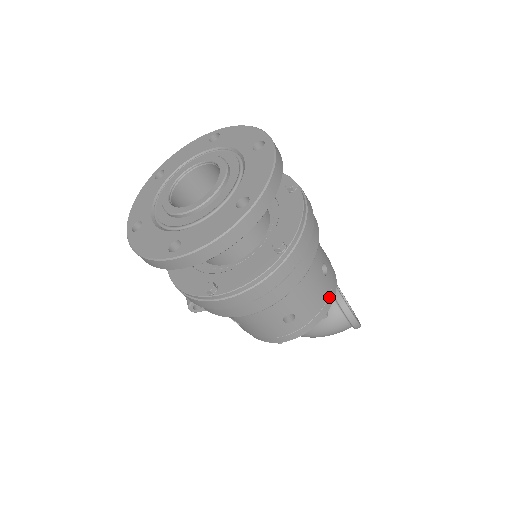
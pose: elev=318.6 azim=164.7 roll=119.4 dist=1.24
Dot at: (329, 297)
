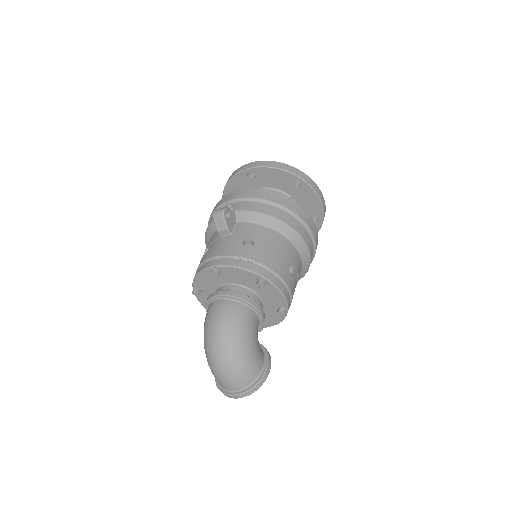
Dot at: occluded
